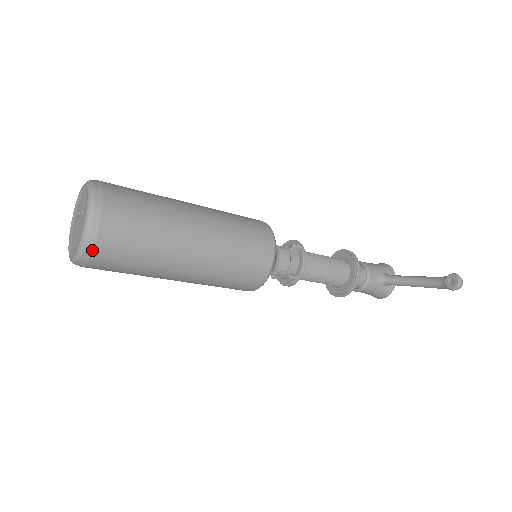
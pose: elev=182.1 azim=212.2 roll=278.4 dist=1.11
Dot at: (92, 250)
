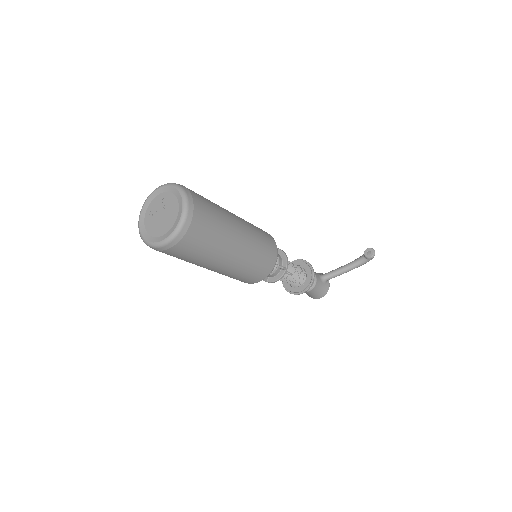
Dot at: (191, 220)
